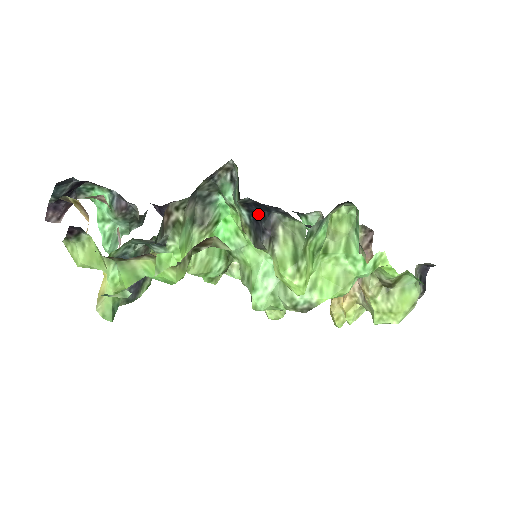
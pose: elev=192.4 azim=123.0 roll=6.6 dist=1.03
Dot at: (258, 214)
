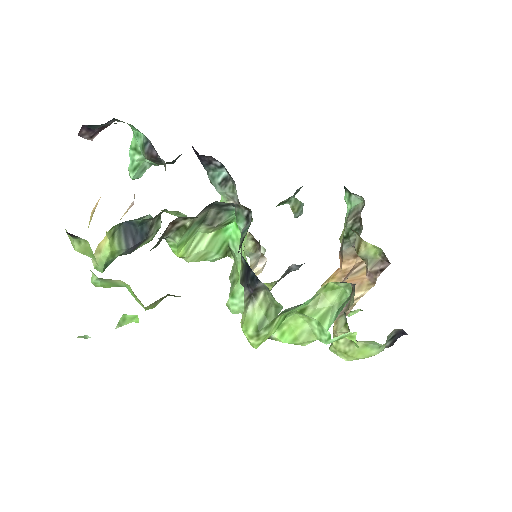
Dot at: (250, 270)
